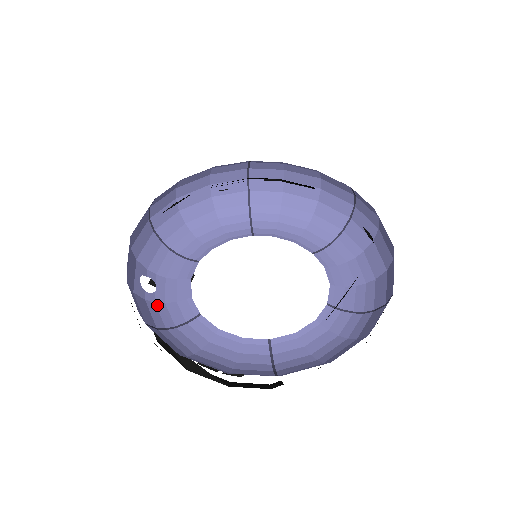
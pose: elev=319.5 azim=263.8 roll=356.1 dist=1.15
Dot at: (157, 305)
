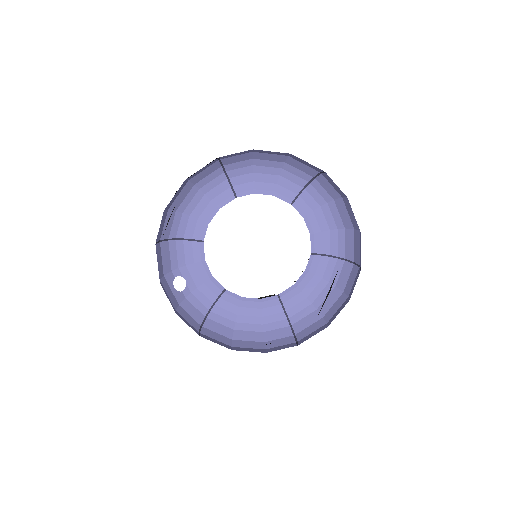
Dot at: (194, 294)
